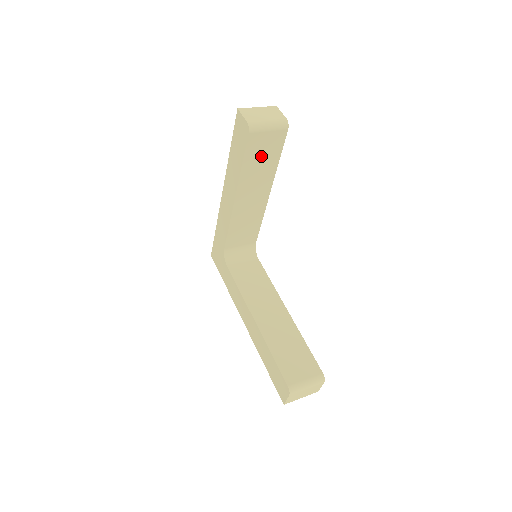
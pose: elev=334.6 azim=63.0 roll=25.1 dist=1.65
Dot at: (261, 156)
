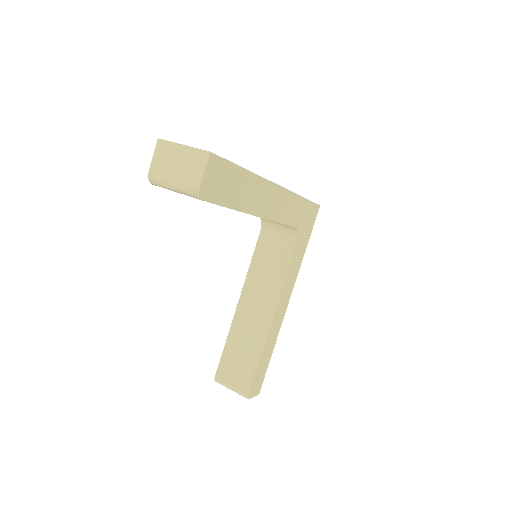
Dot at: occluded
